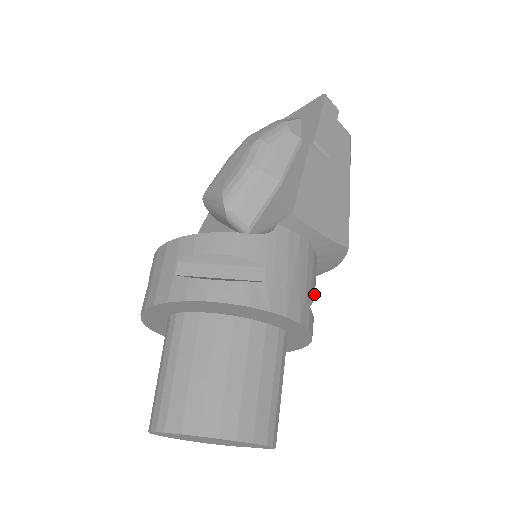
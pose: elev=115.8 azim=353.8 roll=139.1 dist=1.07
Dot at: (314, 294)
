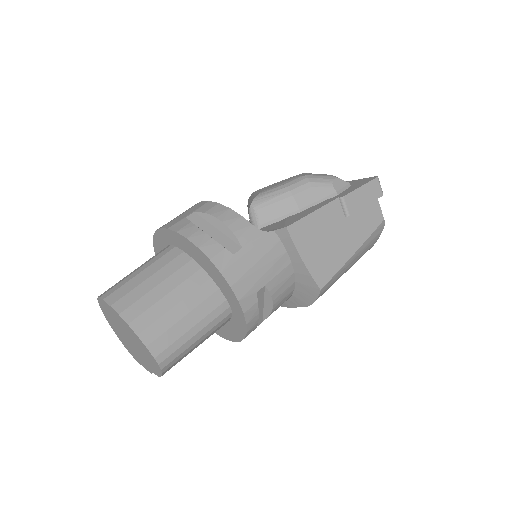
Dot at: (272, 303)
